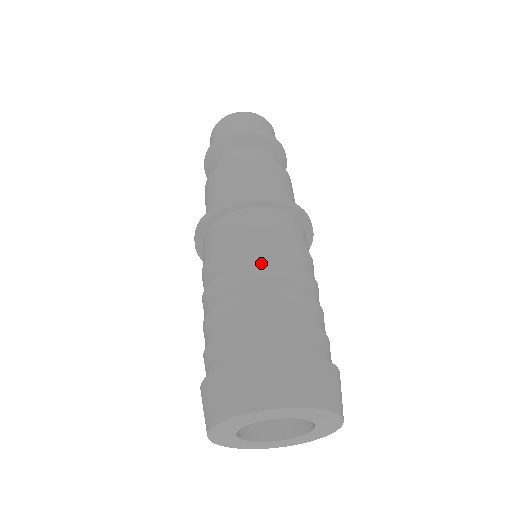
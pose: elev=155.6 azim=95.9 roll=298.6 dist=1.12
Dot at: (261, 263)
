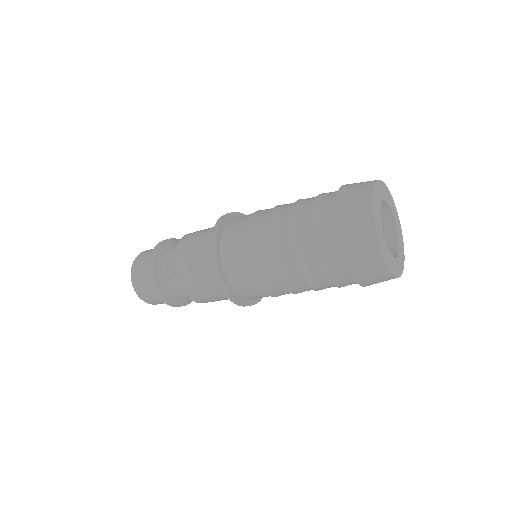
Dot at: occluded
